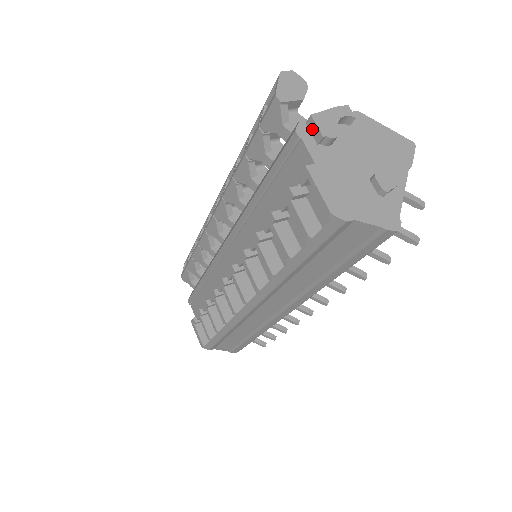
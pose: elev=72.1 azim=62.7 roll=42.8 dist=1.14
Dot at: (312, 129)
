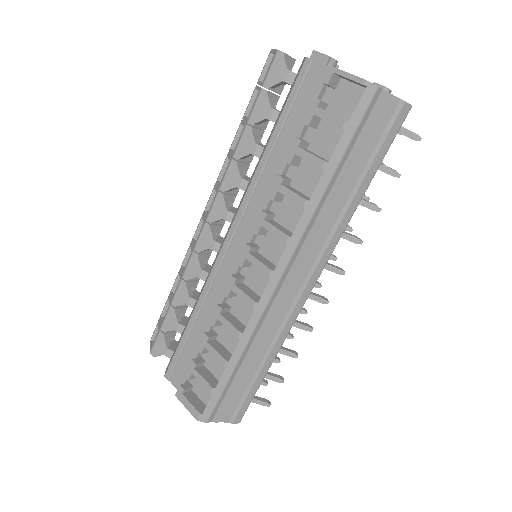
Dot at: (317, 59)
